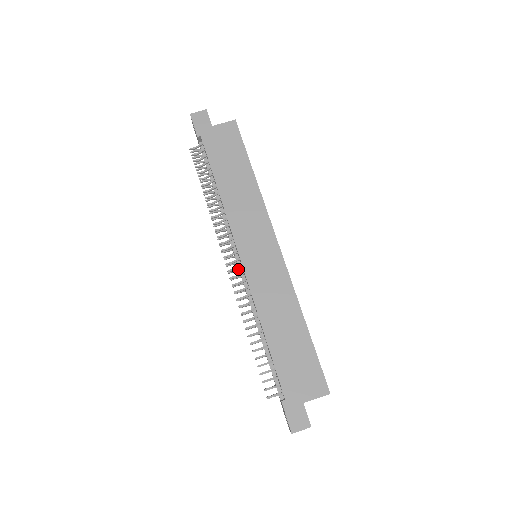
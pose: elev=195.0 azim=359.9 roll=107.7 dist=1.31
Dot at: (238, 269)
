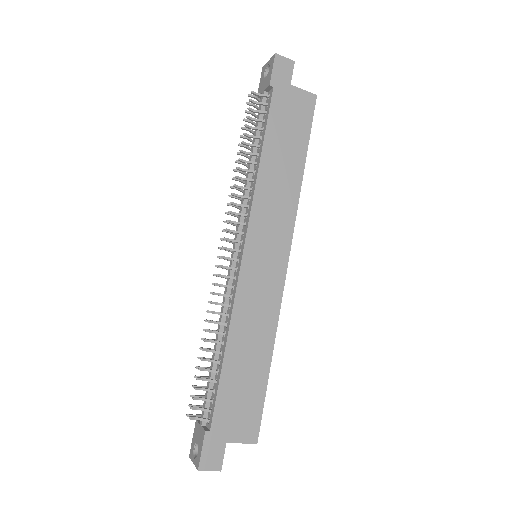
Dot at: occluded
